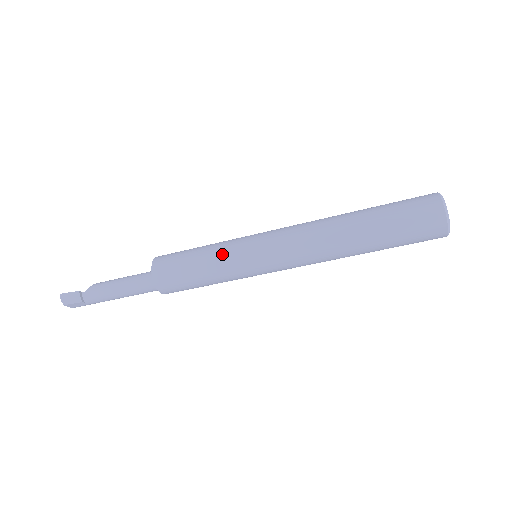
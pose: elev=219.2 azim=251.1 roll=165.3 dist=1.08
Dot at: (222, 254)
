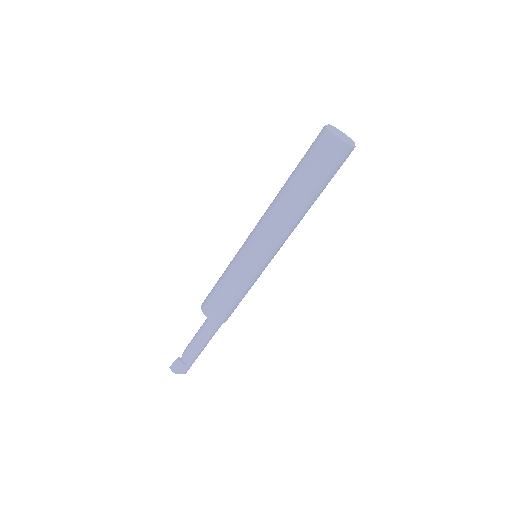
Dot at: (231, 268)
